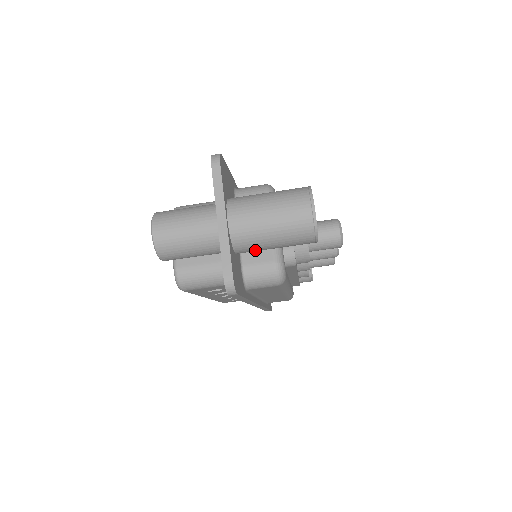
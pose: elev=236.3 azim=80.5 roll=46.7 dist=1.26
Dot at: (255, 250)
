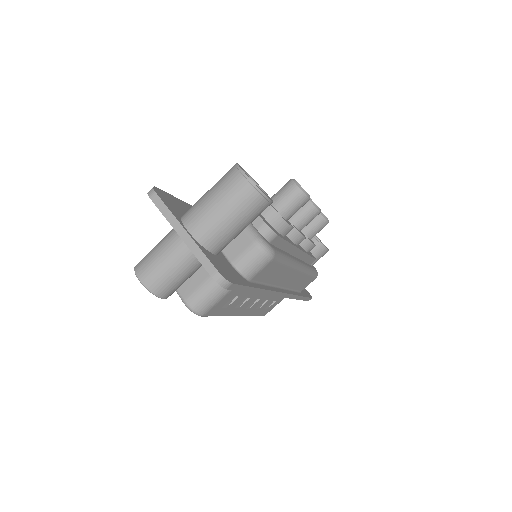
Dot at: (228, 241)
